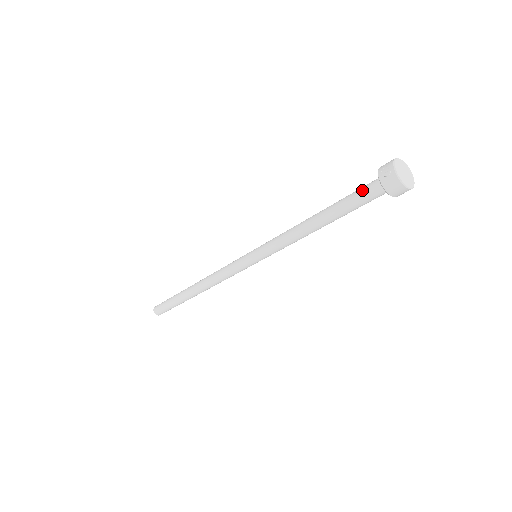
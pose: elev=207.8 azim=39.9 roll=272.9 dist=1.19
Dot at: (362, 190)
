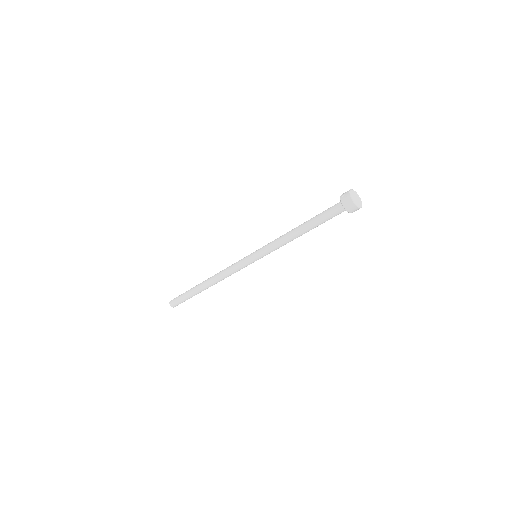
Dot at: (330, 209)
